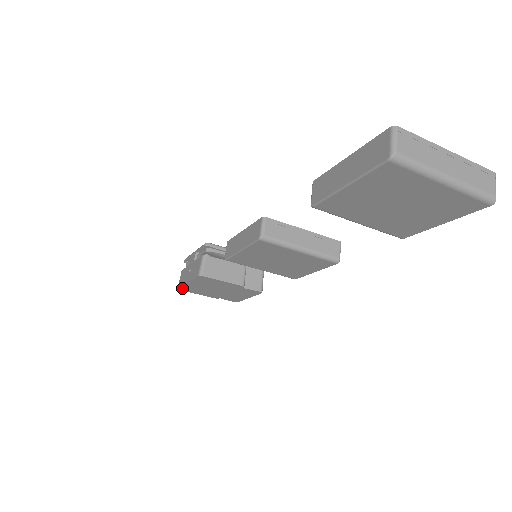
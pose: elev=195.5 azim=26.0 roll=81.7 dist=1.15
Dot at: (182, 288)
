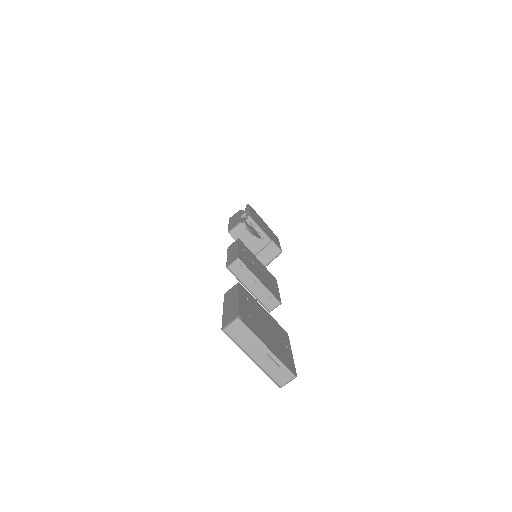
Dot at: occluded
